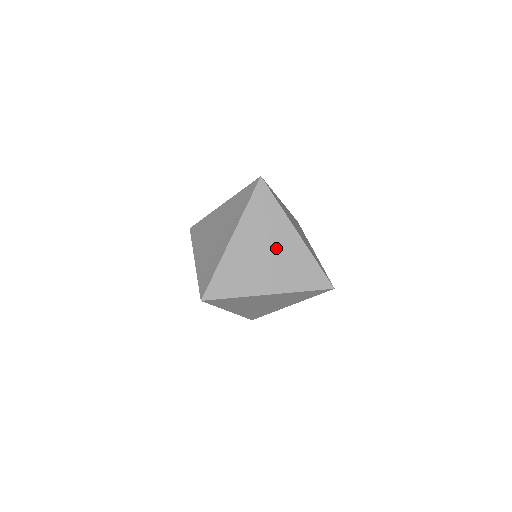
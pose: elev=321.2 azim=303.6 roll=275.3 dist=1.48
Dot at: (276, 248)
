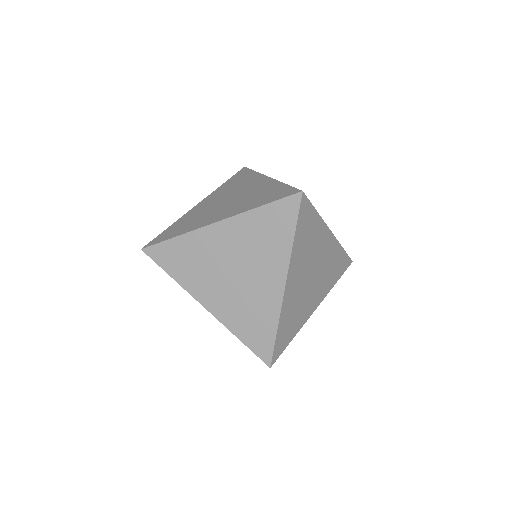
Dot at: occluded
